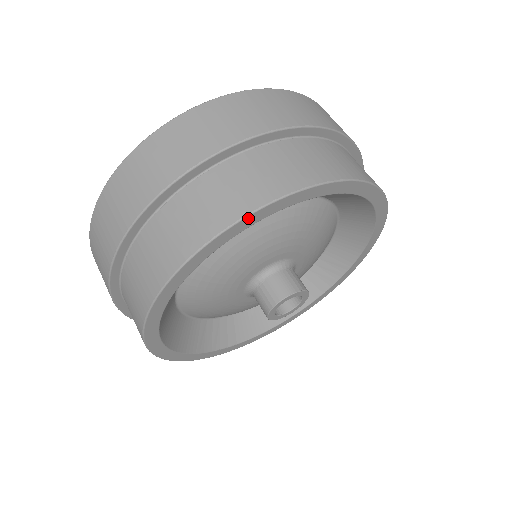
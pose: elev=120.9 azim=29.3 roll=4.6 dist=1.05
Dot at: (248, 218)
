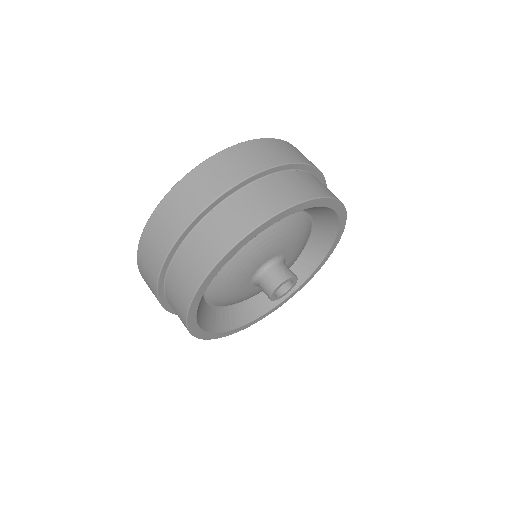
Dot at: (272, 219)
